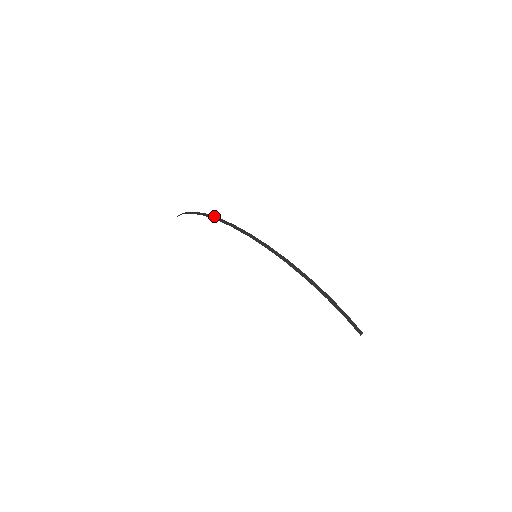
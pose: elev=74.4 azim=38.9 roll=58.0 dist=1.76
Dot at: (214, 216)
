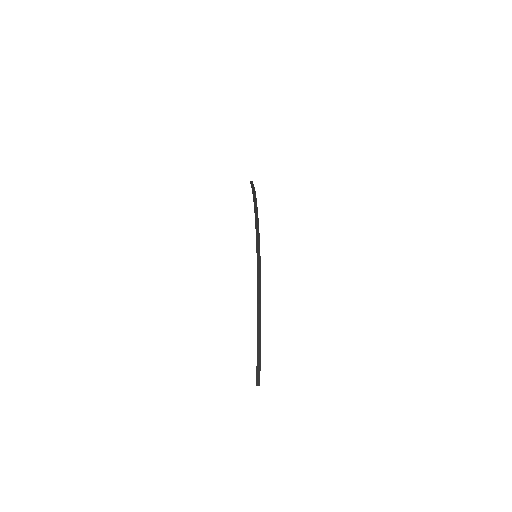
Dot at: (256, 199)
